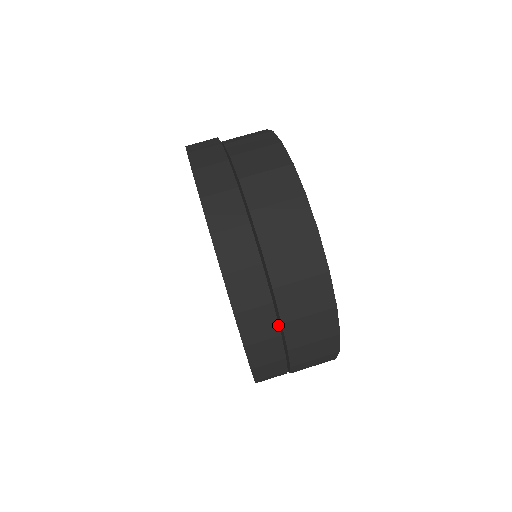
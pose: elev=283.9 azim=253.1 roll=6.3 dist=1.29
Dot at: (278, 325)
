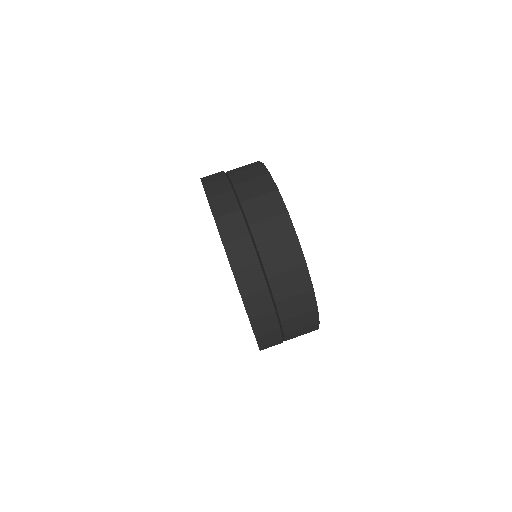
Dot at: (246, 227)
